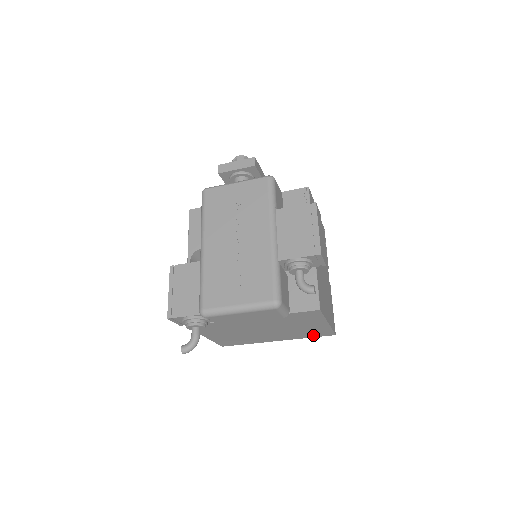
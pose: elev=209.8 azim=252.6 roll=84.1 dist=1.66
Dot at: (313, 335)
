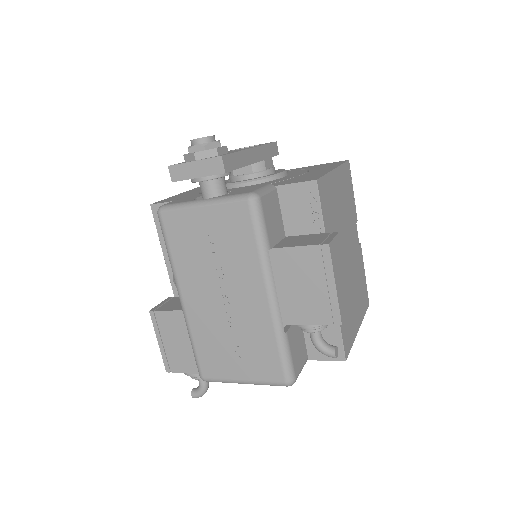
Dot at: occluded
